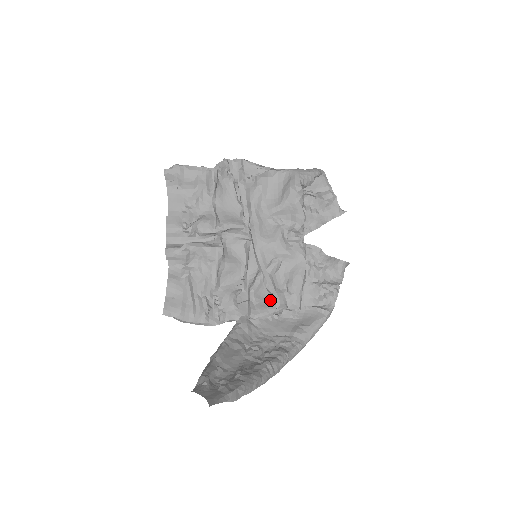
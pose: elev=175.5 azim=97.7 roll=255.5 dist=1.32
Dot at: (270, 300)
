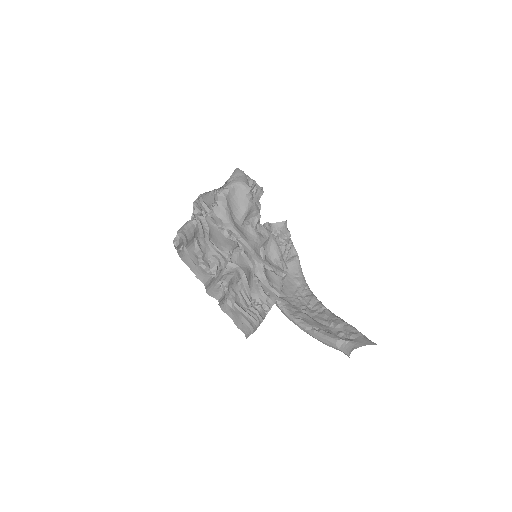
Dot at: (274, 276)
